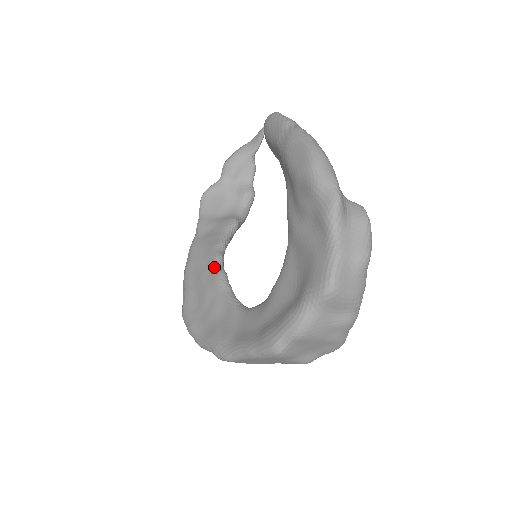
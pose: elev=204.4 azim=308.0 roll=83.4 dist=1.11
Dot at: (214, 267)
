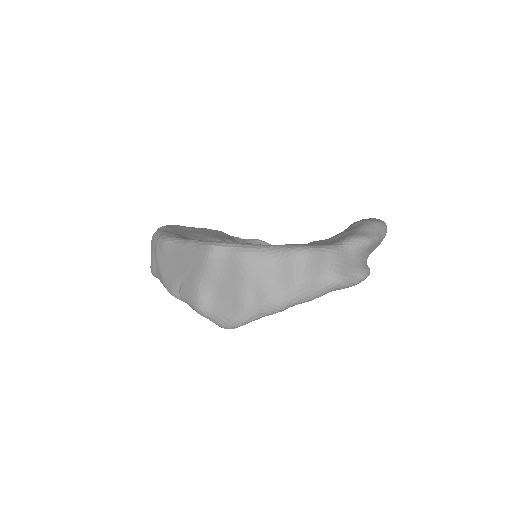
Dot at: (222, 238)
